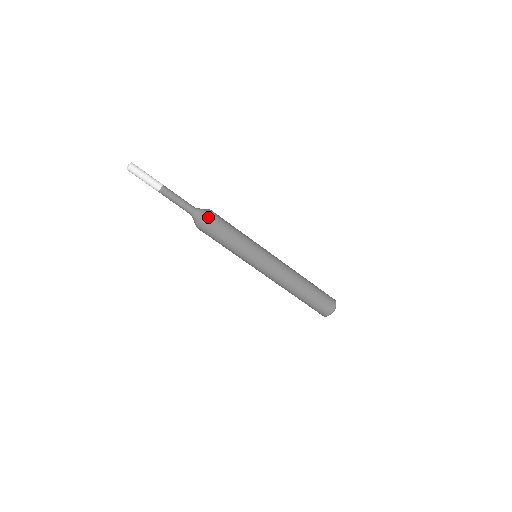
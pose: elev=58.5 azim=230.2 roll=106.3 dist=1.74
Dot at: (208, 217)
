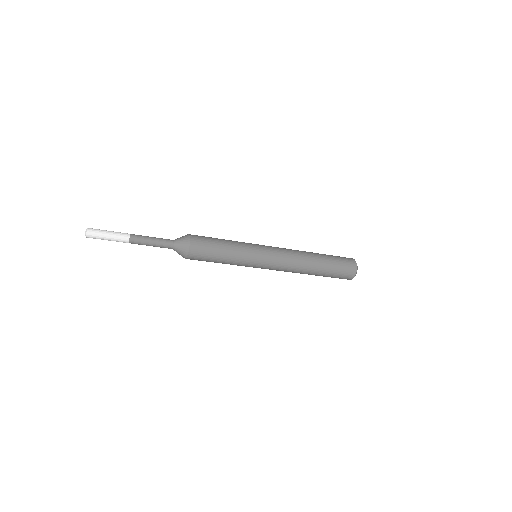
Dot at: (186, 258)
